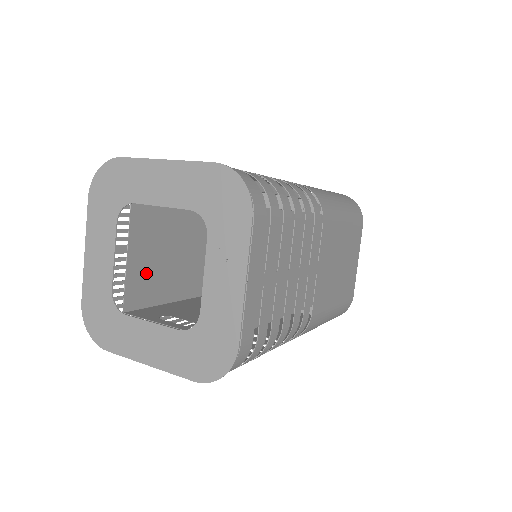
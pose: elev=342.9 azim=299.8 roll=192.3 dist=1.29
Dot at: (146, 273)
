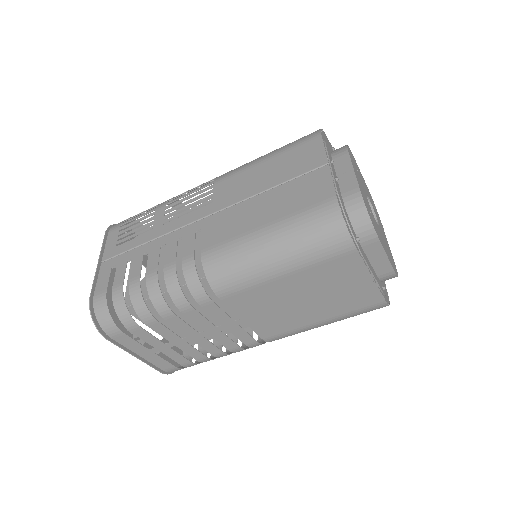
Dot at: occluded
